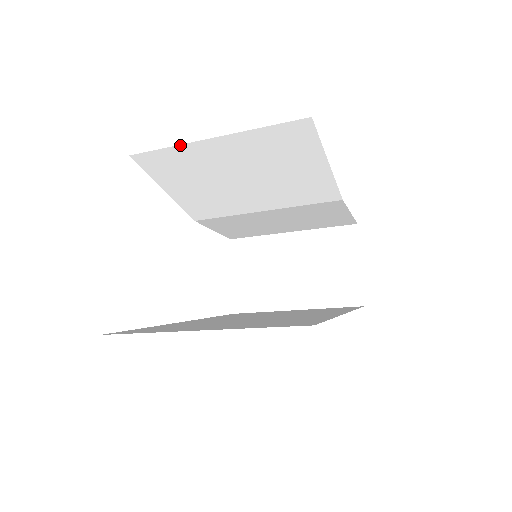
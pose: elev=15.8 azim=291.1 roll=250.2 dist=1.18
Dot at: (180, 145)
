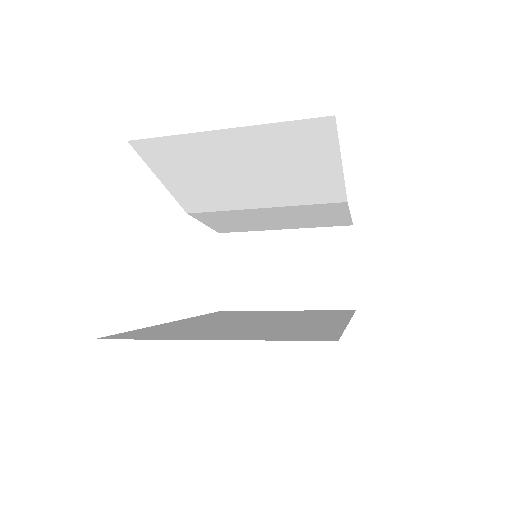
Dot at: (187, 134)
